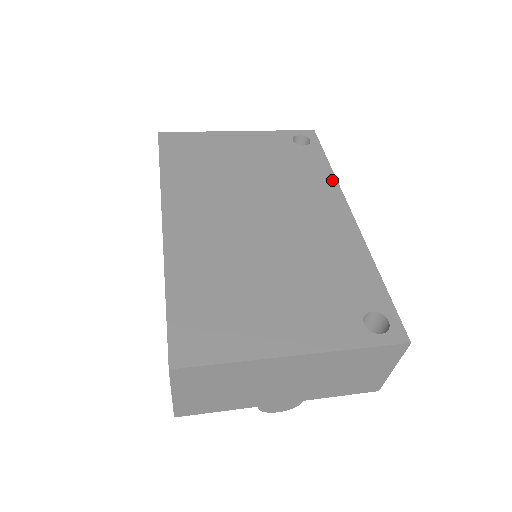
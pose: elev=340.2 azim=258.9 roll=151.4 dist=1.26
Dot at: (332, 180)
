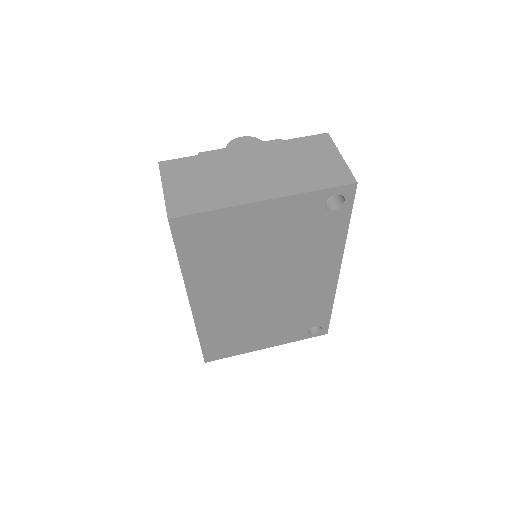
Dot at: (340, 248)
